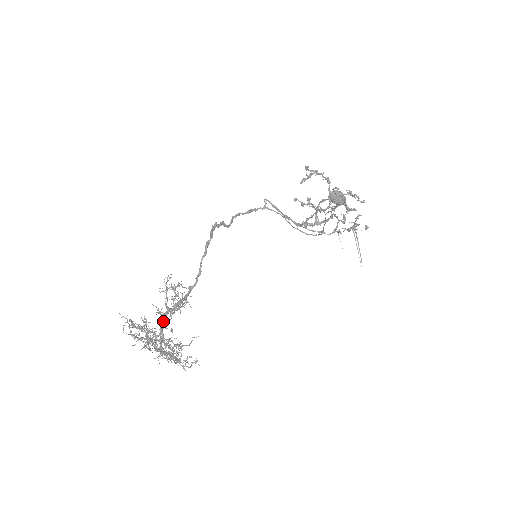
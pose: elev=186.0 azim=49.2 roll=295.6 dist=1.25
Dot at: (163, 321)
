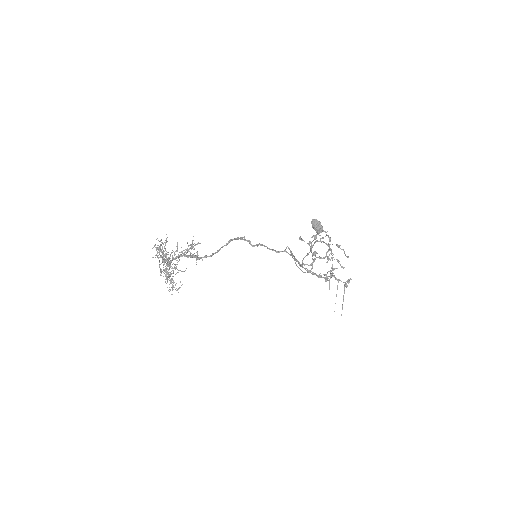
Dot at: (177, 256)
